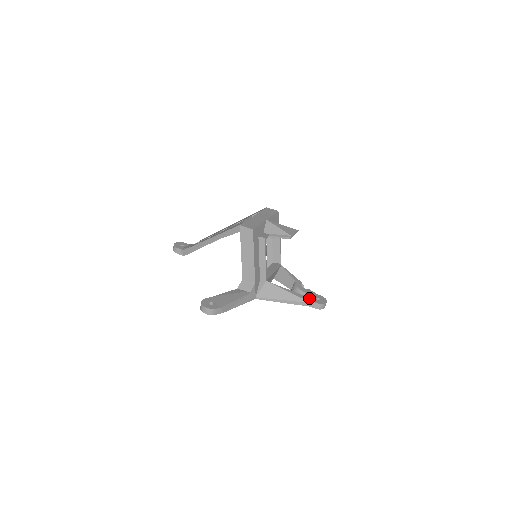
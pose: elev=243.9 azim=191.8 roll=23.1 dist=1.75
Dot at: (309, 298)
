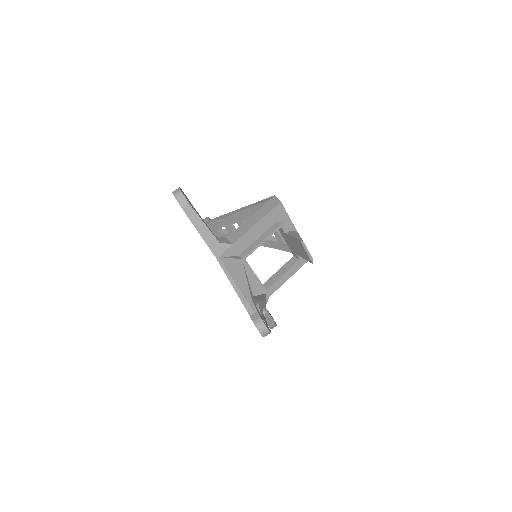
Dot at: (258, 310)
